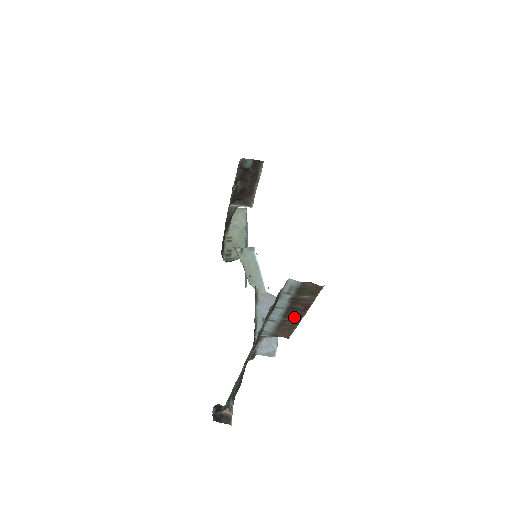
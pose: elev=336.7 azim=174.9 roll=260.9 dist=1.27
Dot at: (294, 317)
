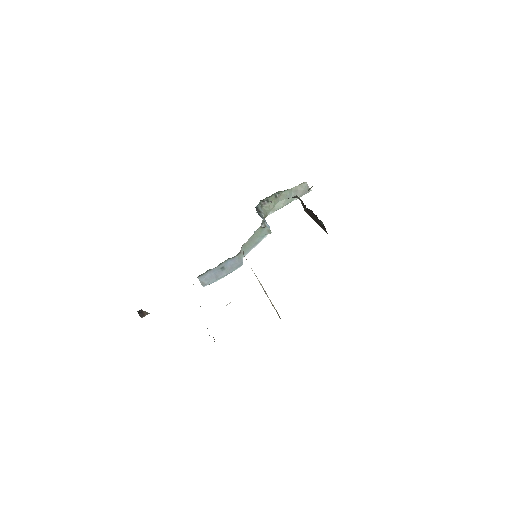
Dot at: occluded
